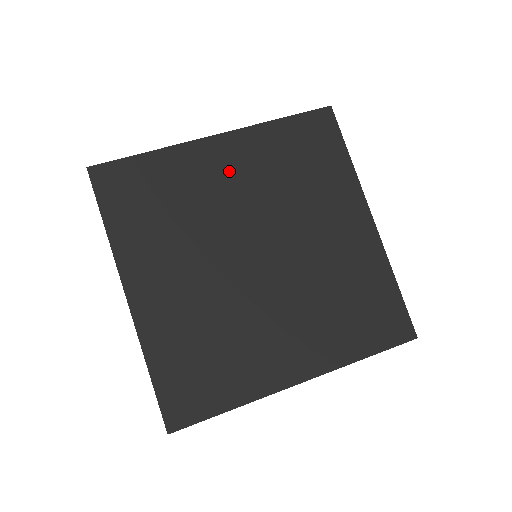
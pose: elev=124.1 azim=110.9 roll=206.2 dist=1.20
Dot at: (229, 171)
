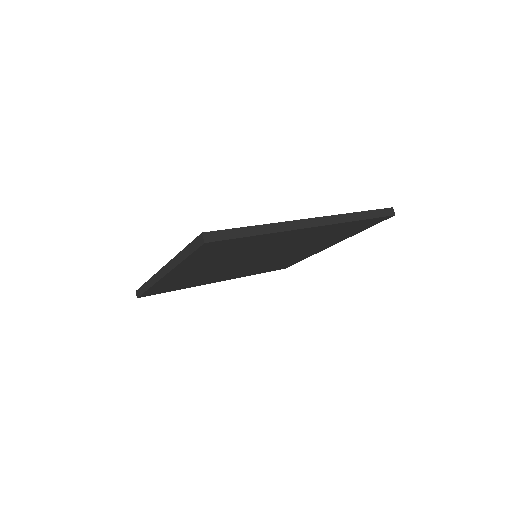
Dot at: occluded
